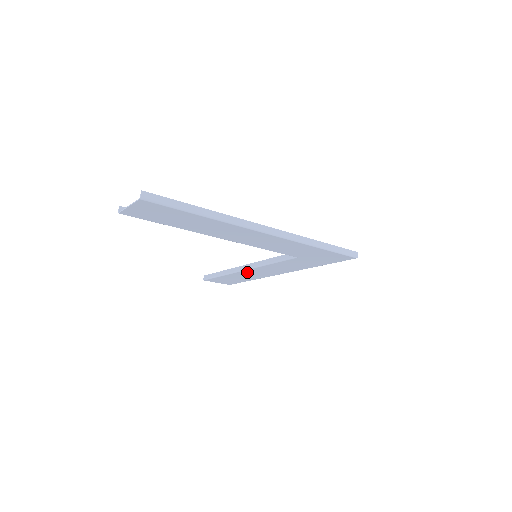
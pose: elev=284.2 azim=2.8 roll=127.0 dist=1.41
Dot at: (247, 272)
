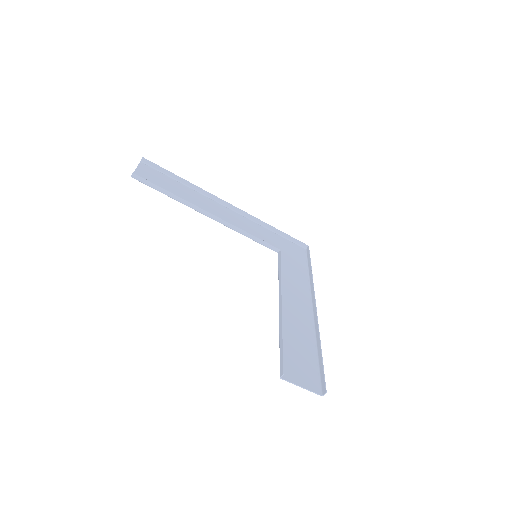
Dot at: occluded
